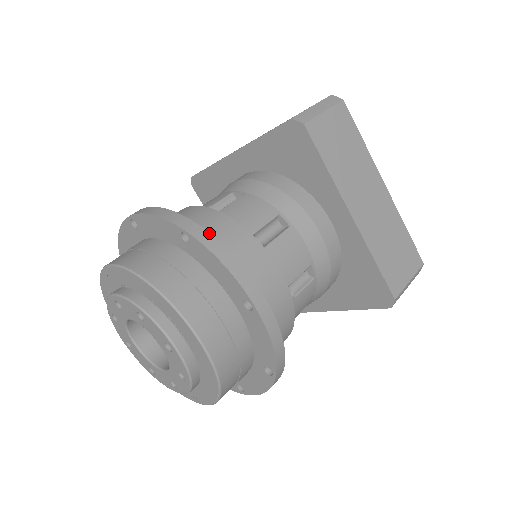
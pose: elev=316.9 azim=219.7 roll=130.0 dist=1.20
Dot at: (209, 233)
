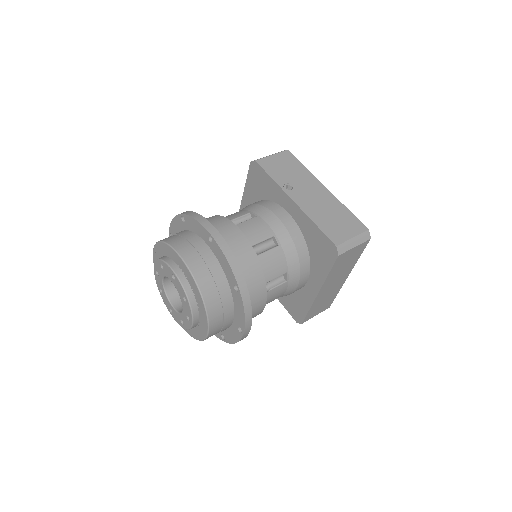
Dot at: (249, 296)
